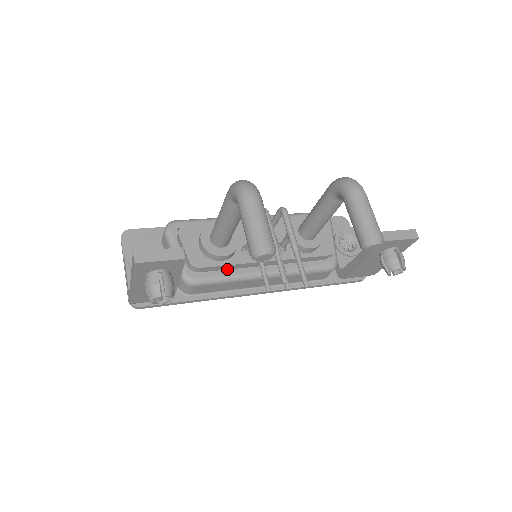
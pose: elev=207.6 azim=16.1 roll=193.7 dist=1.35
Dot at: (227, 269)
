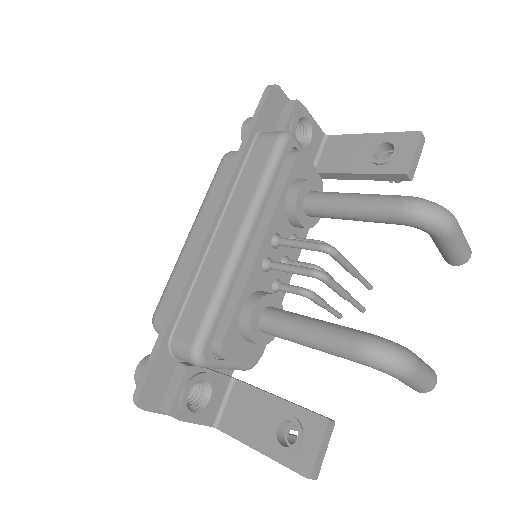
Dot at: occluded
